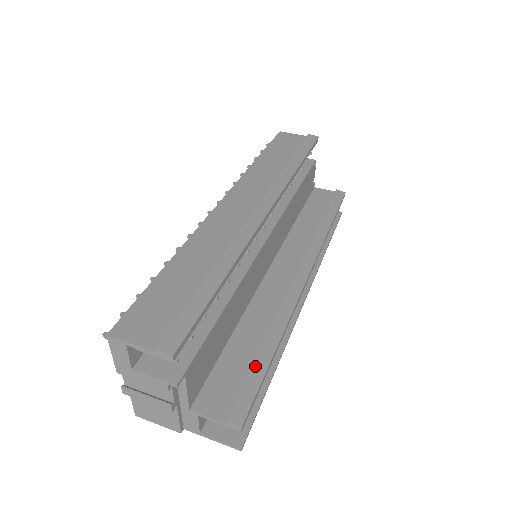
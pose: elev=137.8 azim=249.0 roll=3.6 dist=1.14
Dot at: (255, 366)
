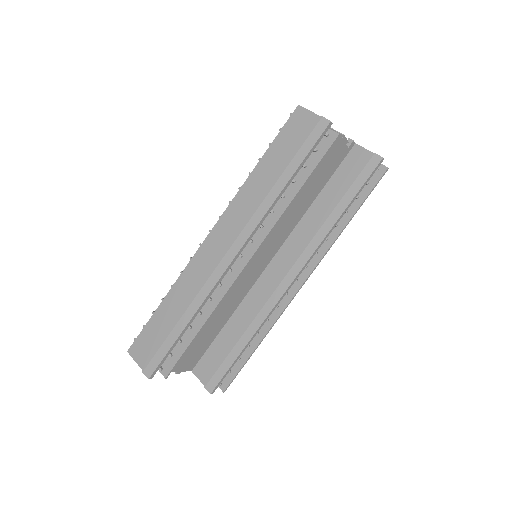
Dot at: (229, 356)
